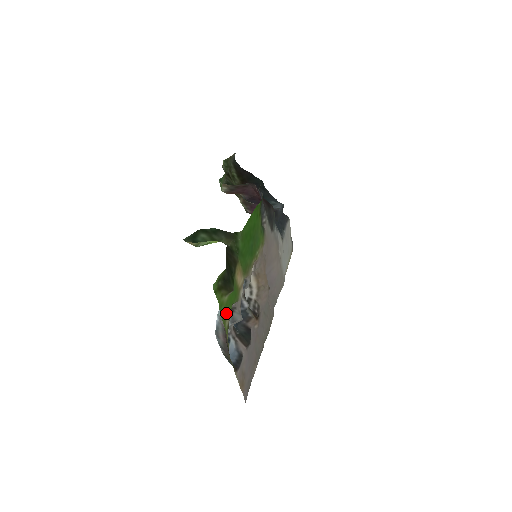
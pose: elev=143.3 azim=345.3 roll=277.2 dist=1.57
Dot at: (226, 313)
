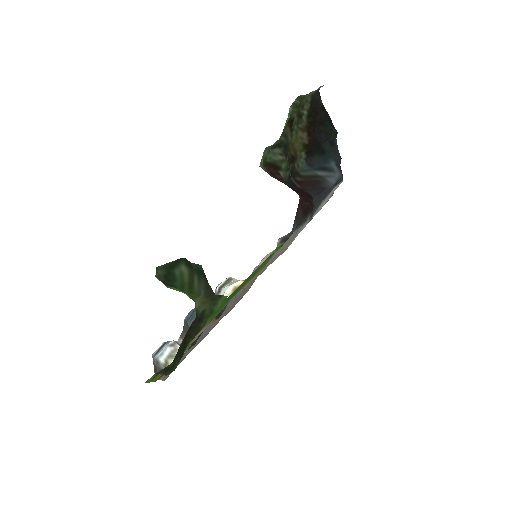
Dot at: occluded
